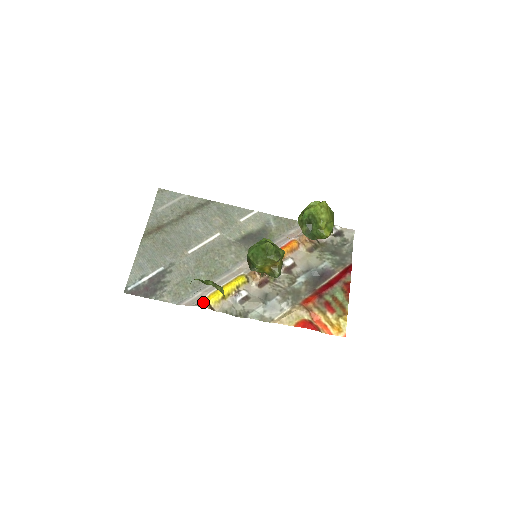
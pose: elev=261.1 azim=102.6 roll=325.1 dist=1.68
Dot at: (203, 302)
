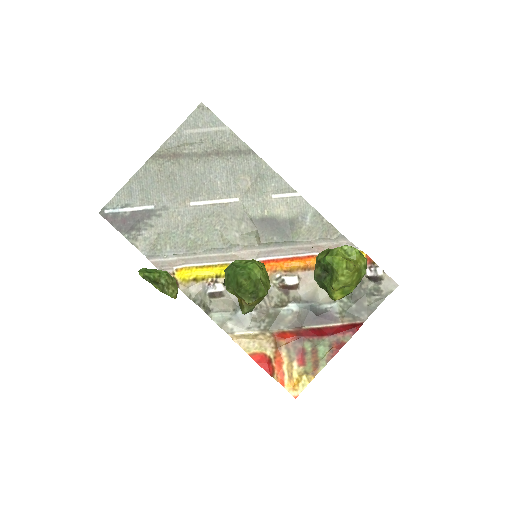
Dot at: (171, 272)
